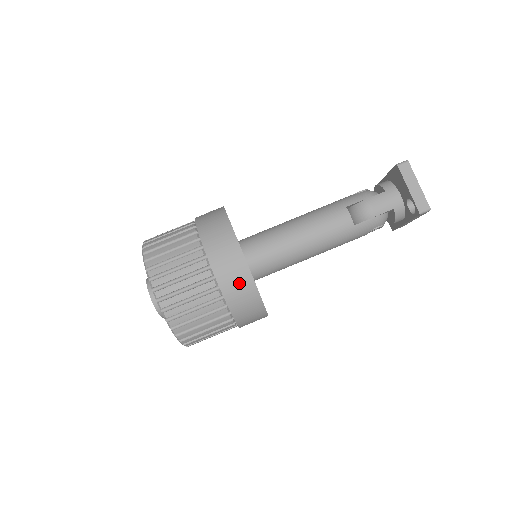
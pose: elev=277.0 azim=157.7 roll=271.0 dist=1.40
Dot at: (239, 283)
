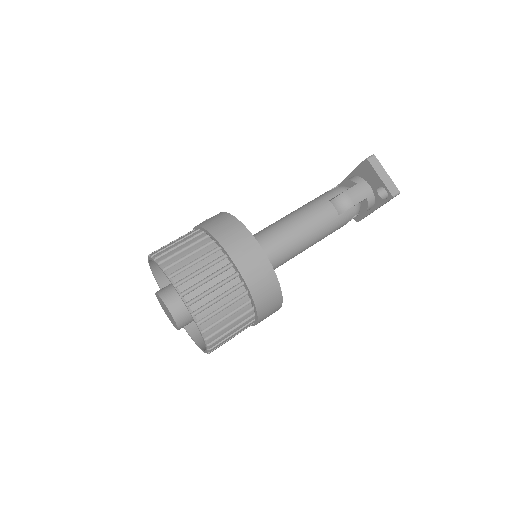
Dot at: (262, 275)
